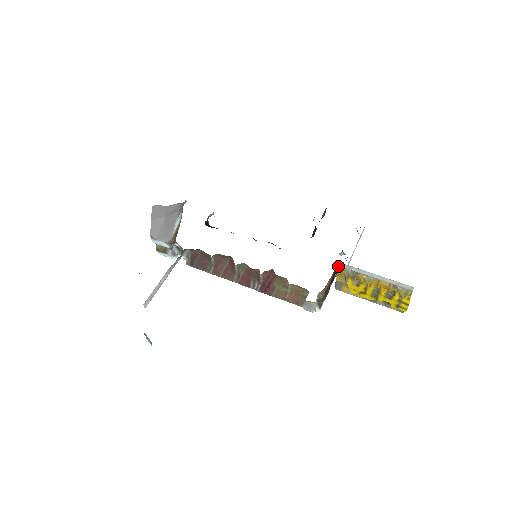
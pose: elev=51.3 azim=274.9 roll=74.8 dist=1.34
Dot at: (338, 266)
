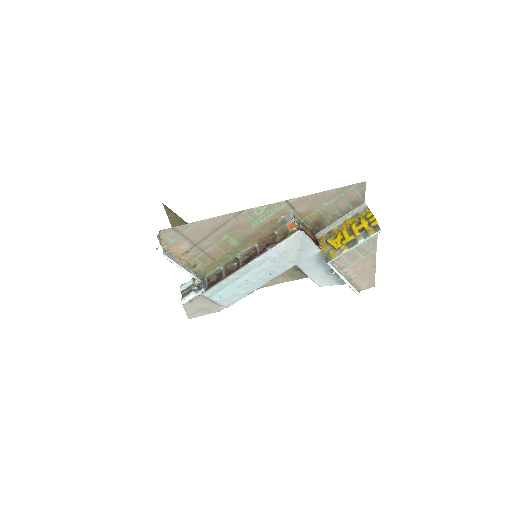
Dot at: (317, 239)
